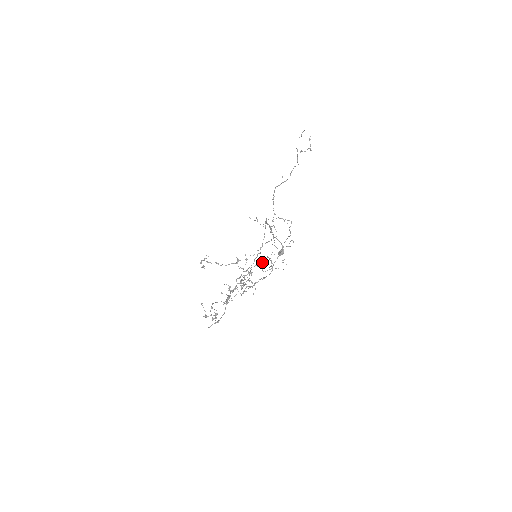
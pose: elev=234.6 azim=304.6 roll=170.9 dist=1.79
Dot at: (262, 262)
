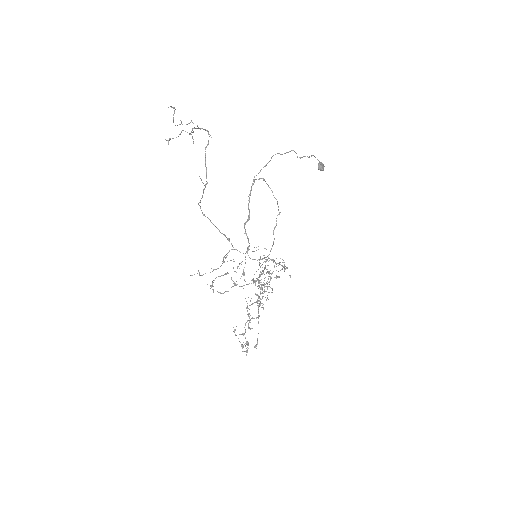
Dot at: (254, 281)
